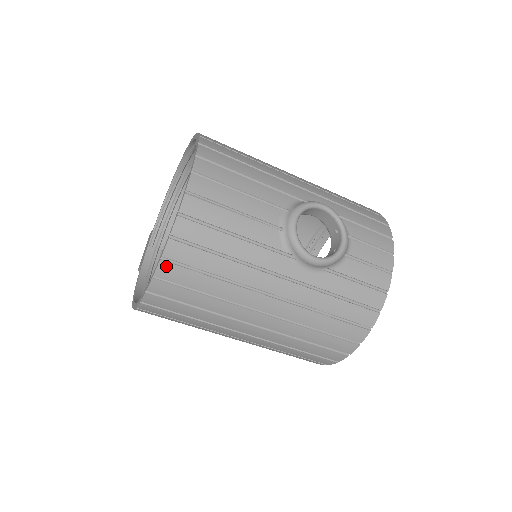
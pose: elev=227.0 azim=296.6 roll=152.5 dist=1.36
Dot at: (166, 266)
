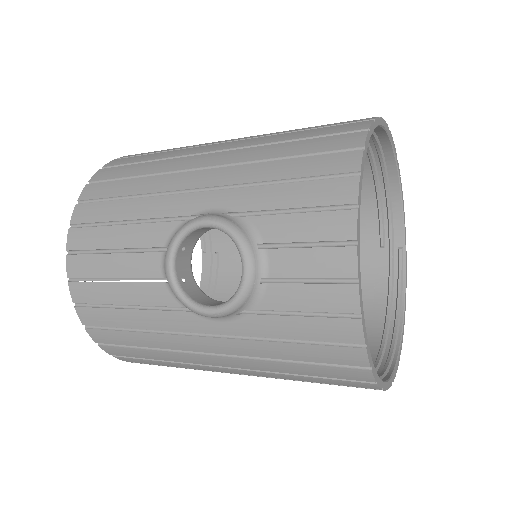
Dot at: (107, 348)
